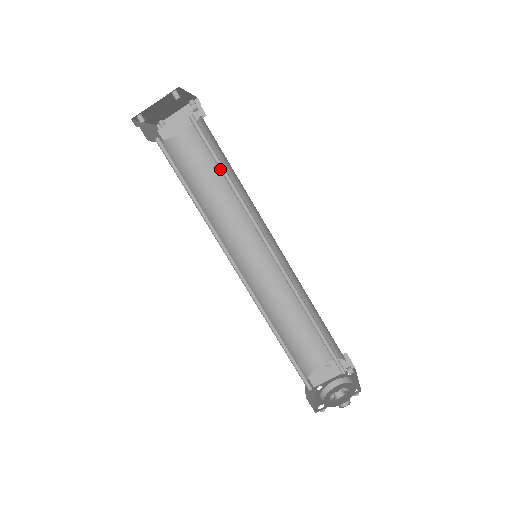
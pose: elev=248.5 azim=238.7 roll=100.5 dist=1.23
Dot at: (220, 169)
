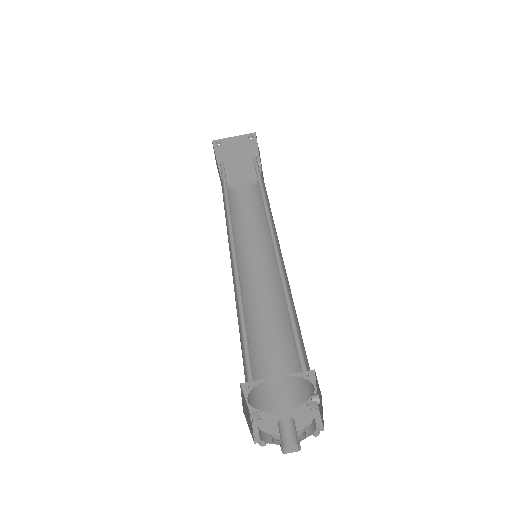
Dot at: (259, 183)
